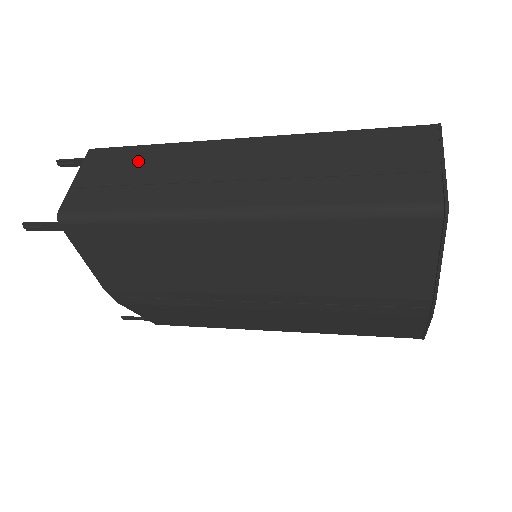
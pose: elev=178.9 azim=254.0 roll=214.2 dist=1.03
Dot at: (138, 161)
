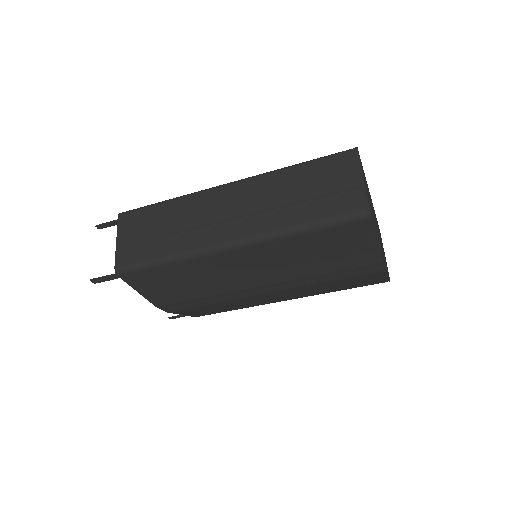
Dot at: (157, 217)
